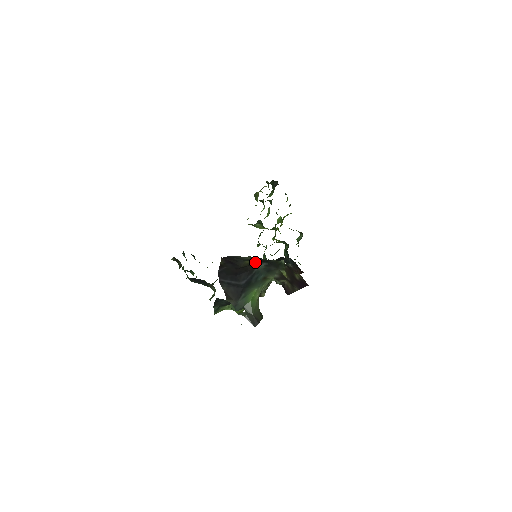
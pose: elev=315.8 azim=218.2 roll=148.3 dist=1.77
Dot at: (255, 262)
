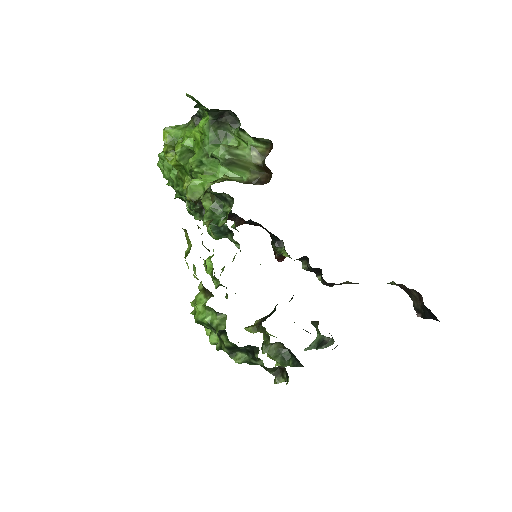
Dot at: occluded
